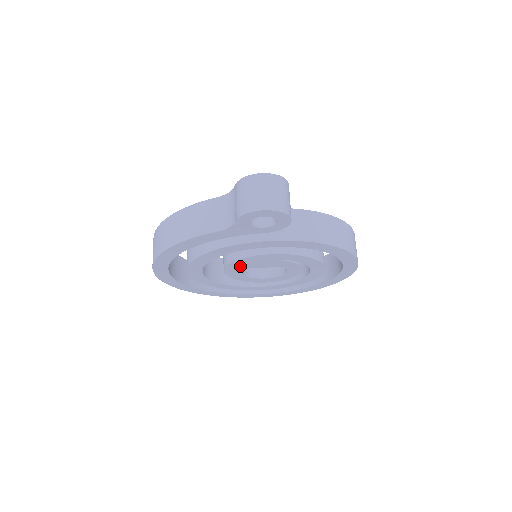
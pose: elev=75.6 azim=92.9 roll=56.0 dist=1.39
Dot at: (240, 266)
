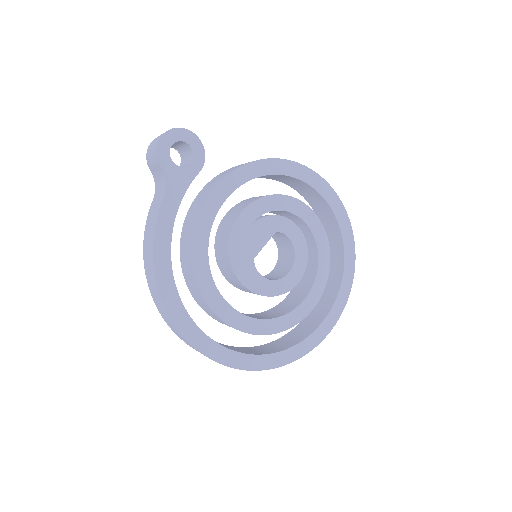
Dot at: (243, 259)
